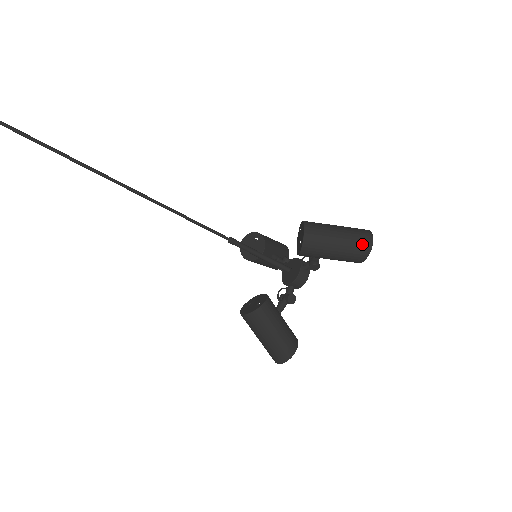
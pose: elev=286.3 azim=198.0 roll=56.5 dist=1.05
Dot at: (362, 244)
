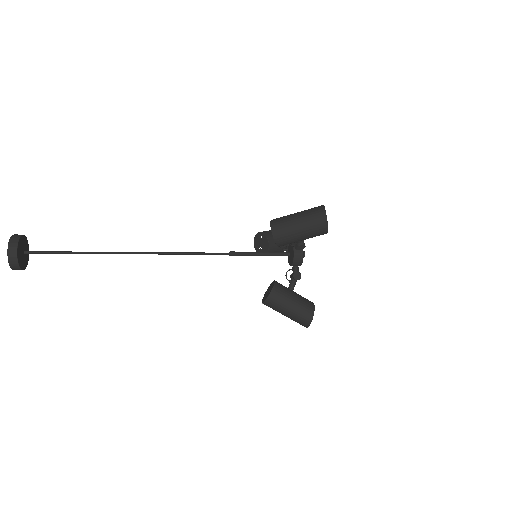
Dot at: (318, 221)
